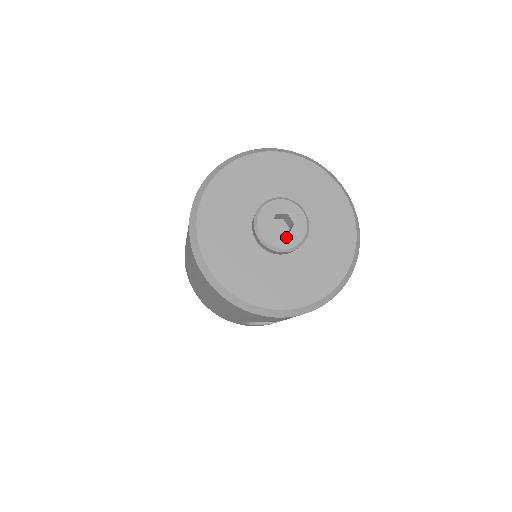
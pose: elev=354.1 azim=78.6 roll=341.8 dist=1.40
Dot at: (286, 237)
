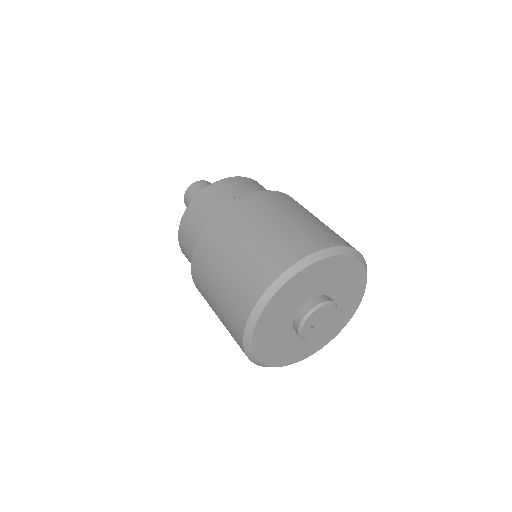
Dot at: (321, 328)
